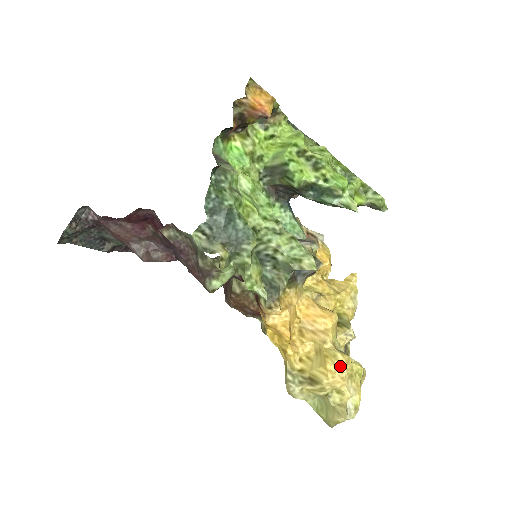
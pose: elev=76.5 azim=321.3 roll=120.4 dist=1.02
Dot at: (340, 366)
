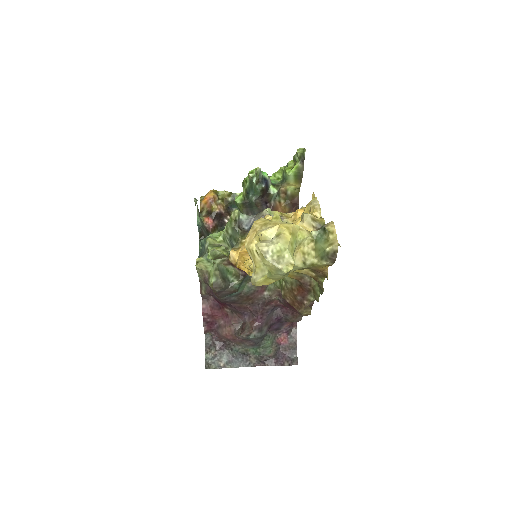
Dot at: (251, 227)
